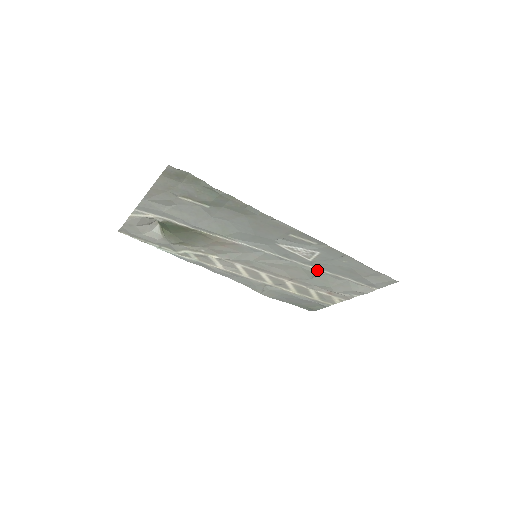
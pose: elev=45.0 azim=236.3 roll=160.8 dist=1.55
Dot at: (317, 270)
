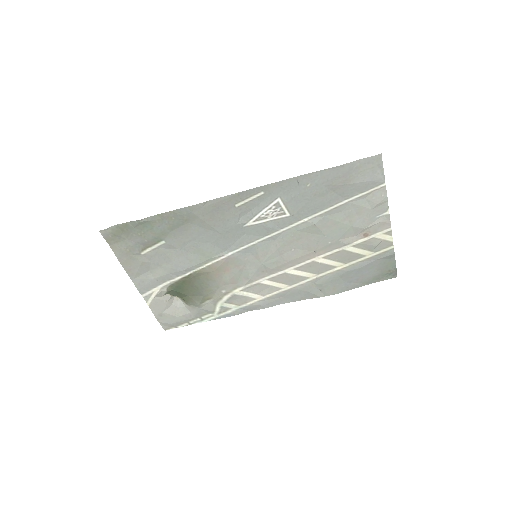
Dot at: (311, 220)
